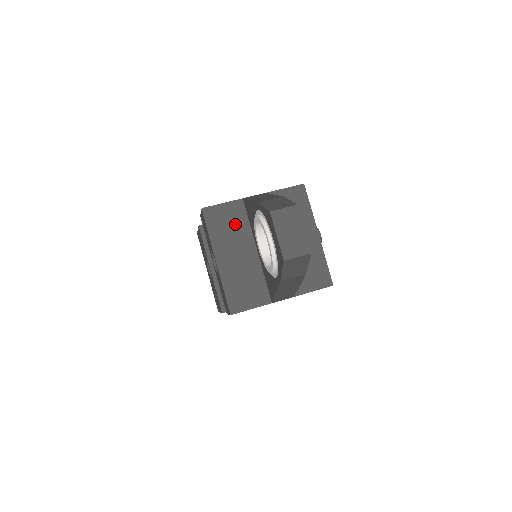
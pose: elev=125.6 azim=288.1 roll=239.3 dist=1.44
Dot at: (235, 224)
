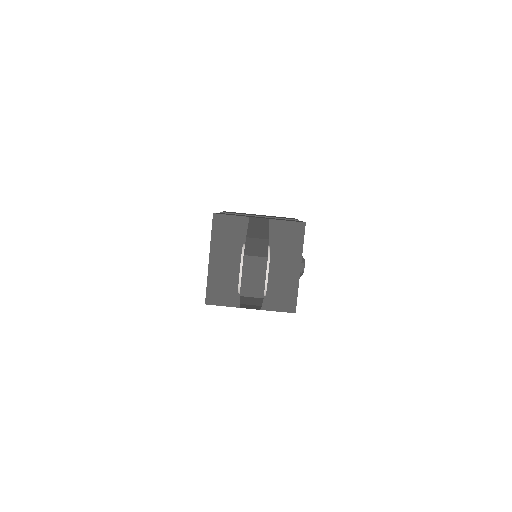
Dot at: (235, 236)
